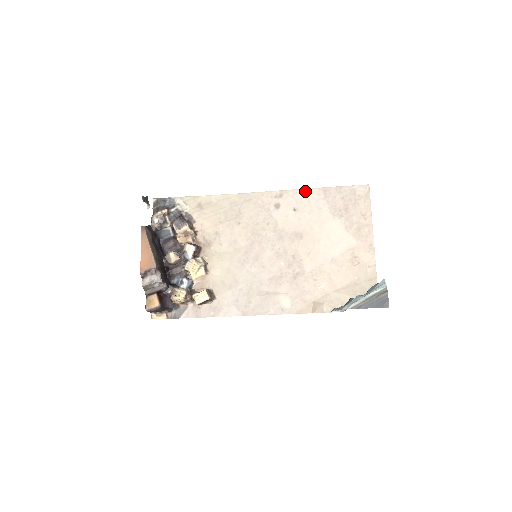
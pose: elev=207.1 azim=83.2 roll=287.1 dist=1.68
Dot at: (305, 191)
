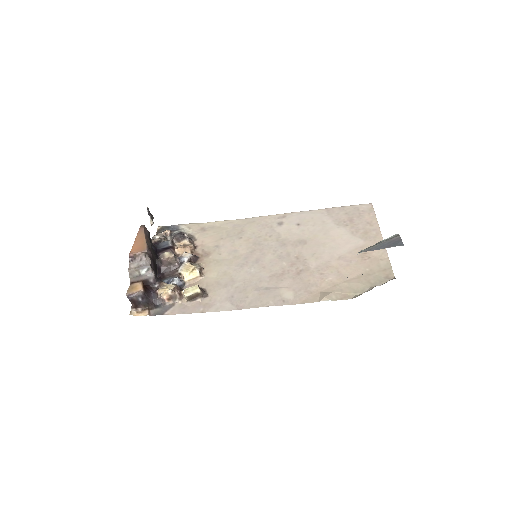
Dot at: (308, 212)
